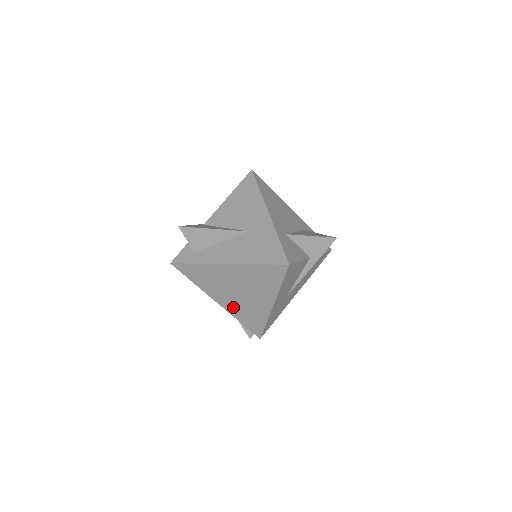
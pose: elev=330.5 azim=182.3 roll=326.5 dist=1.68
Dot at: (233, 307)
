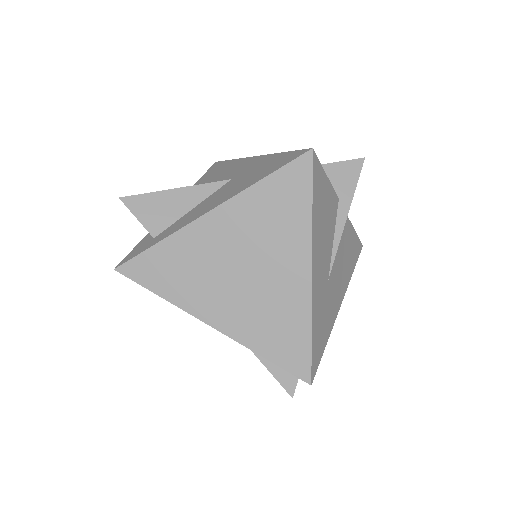
Dot at: (242, 321)
